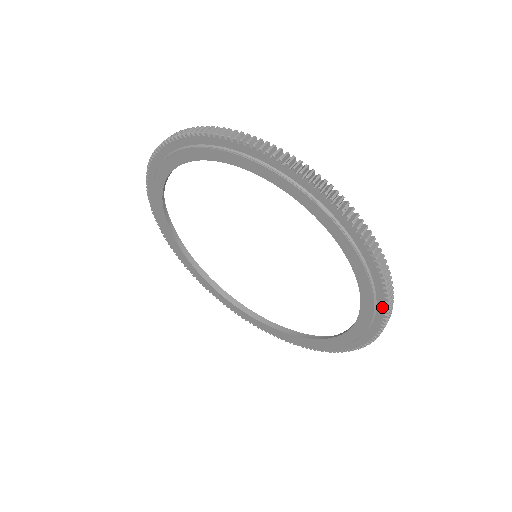
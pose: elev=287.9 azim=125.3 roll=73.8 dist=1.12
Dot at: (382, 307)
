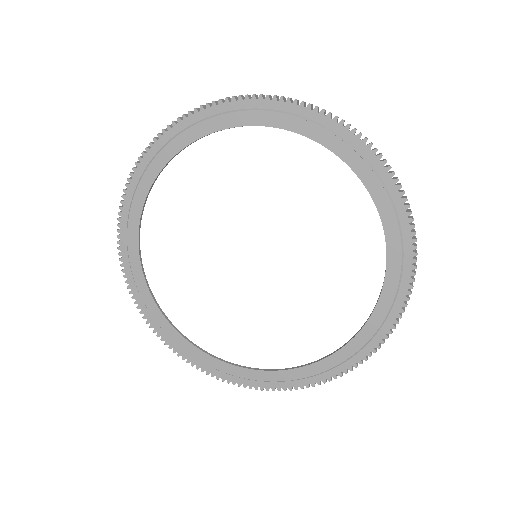
Dot at: (362, 356)
